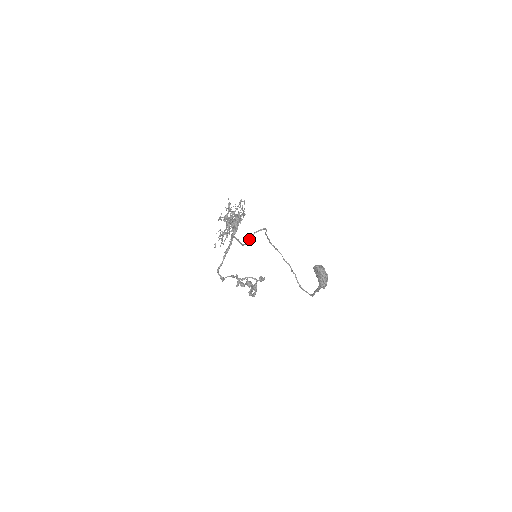
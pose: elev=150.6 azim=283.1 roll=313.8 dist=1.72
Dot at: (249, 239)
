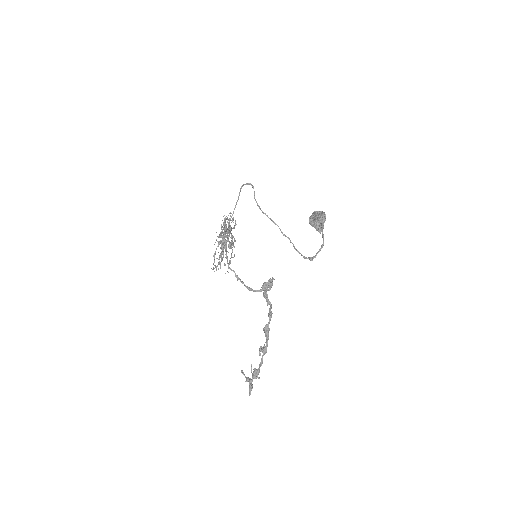
Dot at: (241, 186)
